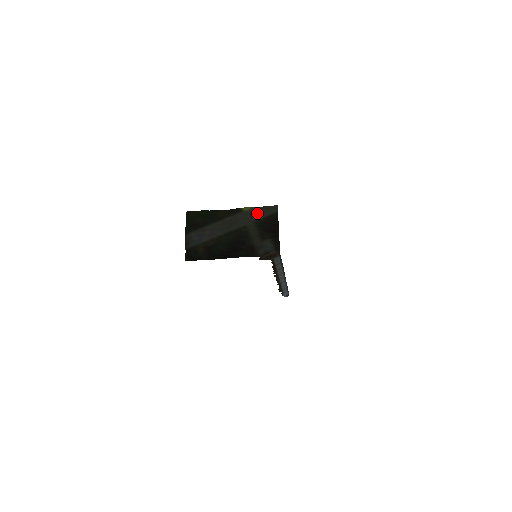
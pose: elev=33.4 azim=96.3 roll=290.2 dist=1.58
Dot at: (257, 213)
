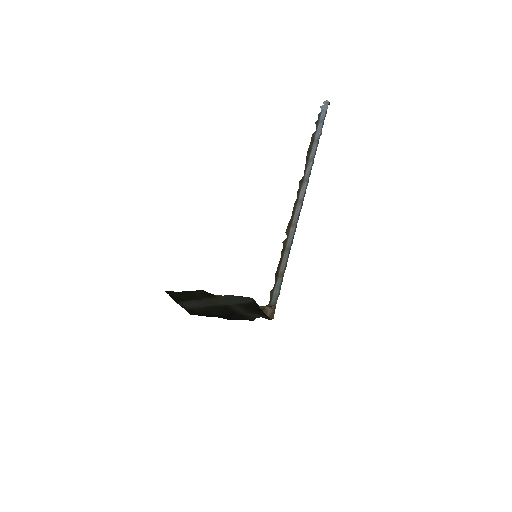
Dot at: (234, 299)
